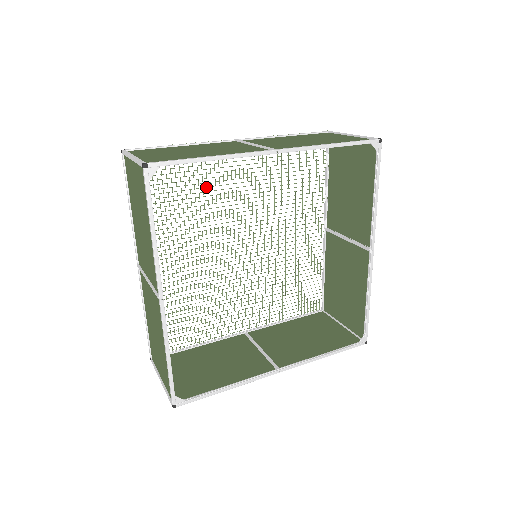
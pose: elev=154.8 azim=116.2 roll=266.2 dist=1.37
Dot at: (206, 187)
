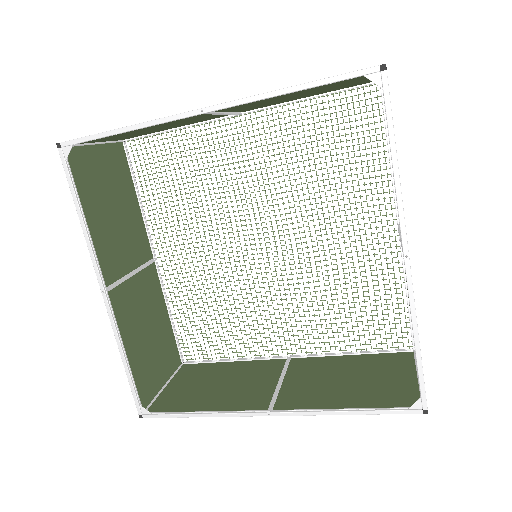
Dot at: (213, 172)
